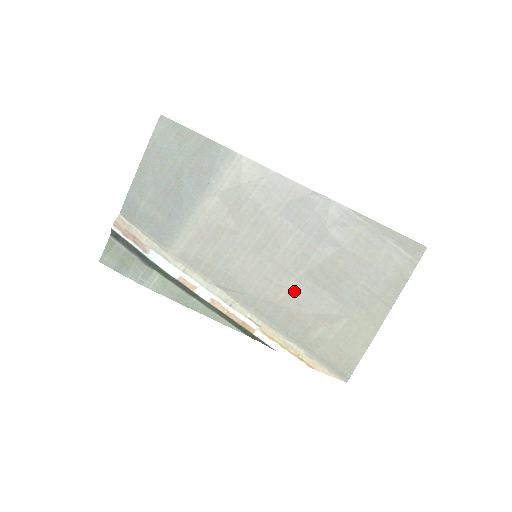
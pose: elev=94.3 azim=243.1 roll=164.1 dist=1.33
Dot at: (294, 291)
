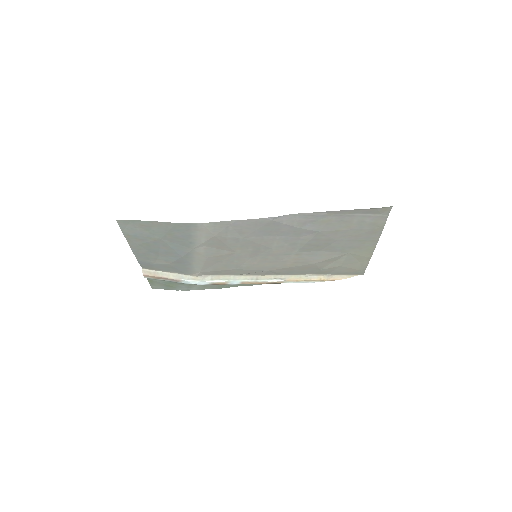
Dot at: (297, 259)
